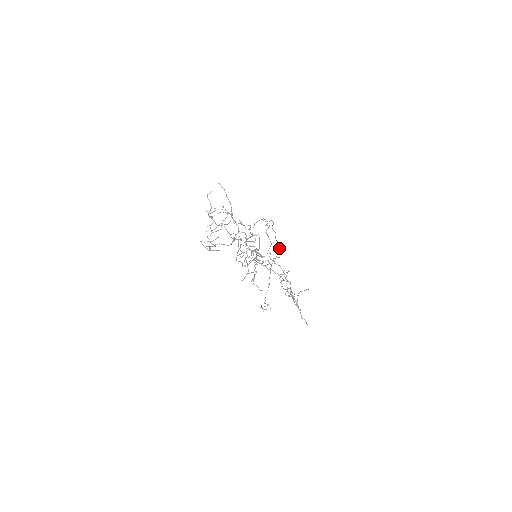
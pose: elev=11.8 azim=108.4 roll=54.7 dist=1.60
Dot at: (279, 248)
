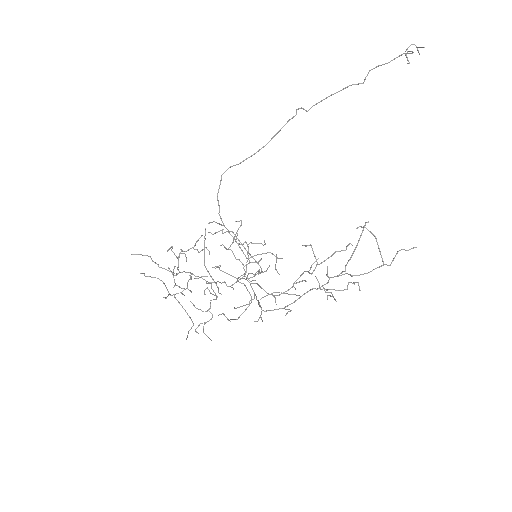
Dot at: occluded
